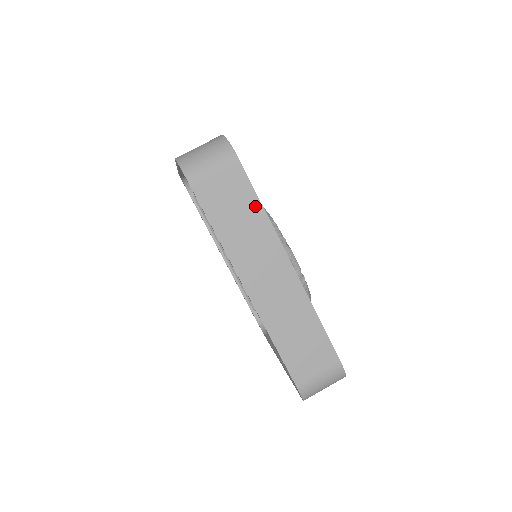
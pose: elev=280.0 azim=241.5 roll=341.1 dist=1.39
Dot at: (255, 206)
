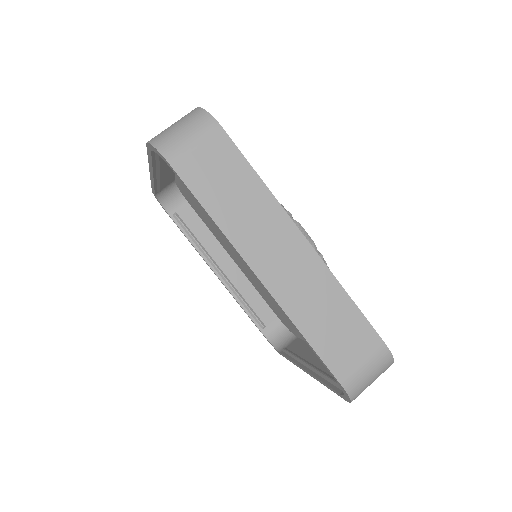
Dot at: (250, 177)
